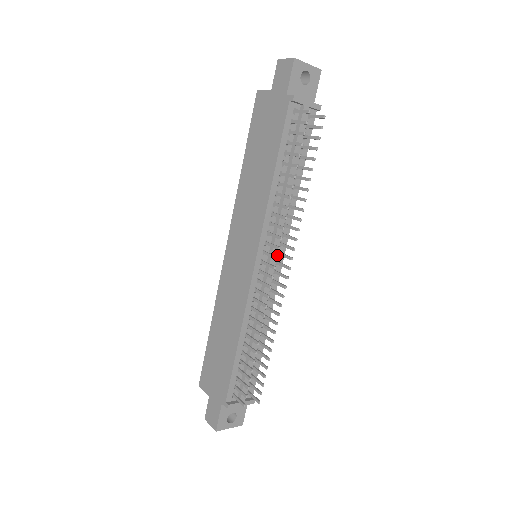
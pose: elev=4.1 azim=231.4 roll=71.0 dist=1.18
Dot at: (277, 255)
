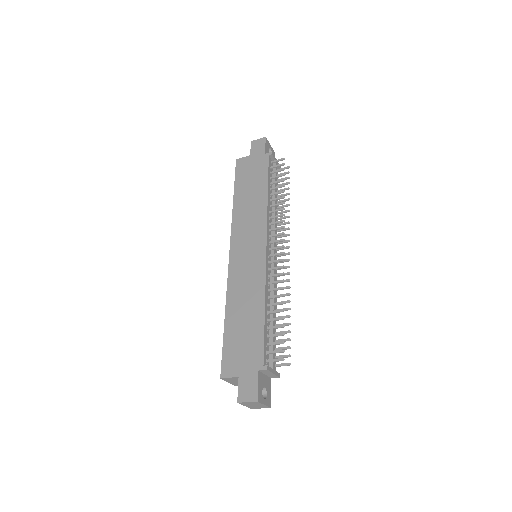
Dot at: occluded
